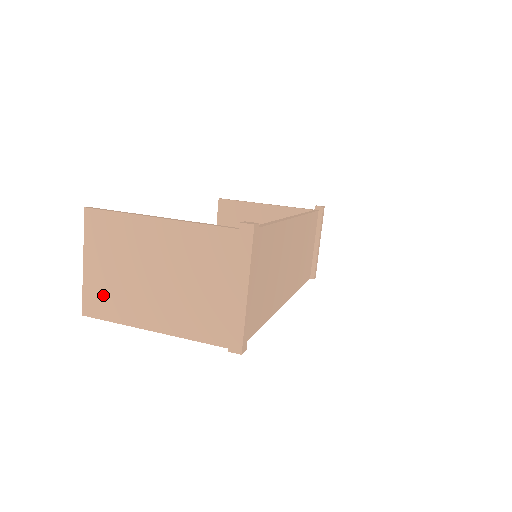
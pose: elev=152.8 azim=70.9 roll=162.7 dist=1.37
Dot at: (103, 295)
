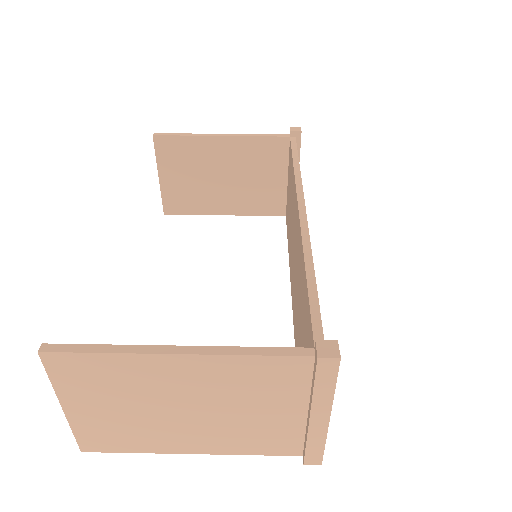
Dot at: (107, 433)
